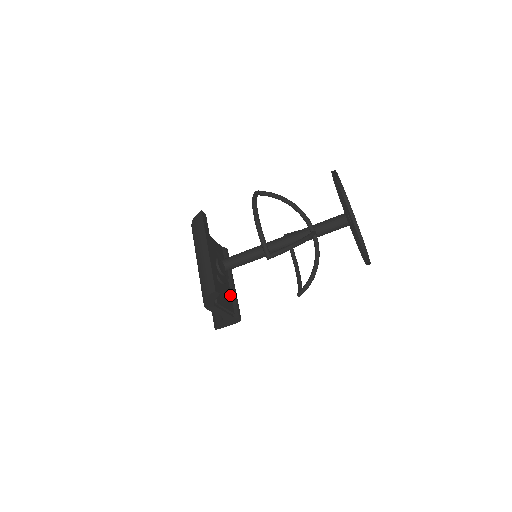
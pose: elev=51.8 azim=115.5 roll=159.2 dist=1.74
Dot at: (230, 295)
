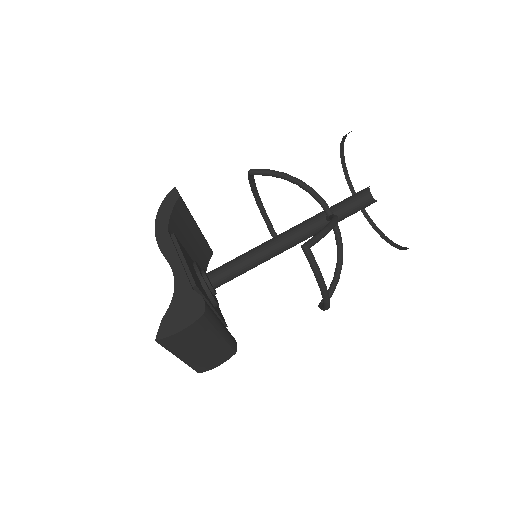
Dot at: (204, 295)
